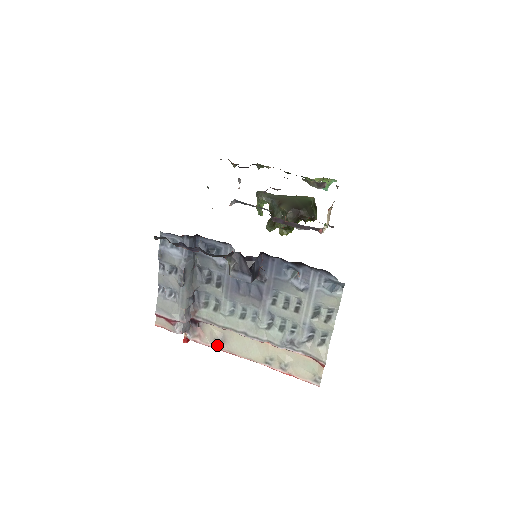
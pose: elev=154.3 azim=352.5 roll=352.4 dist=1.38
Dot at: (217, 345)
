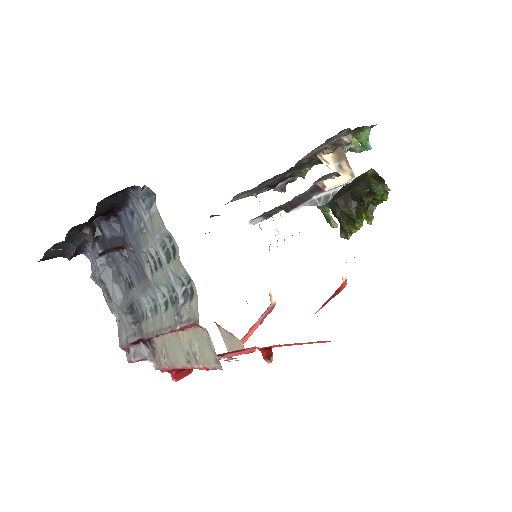
Dot at: (165, 363)
